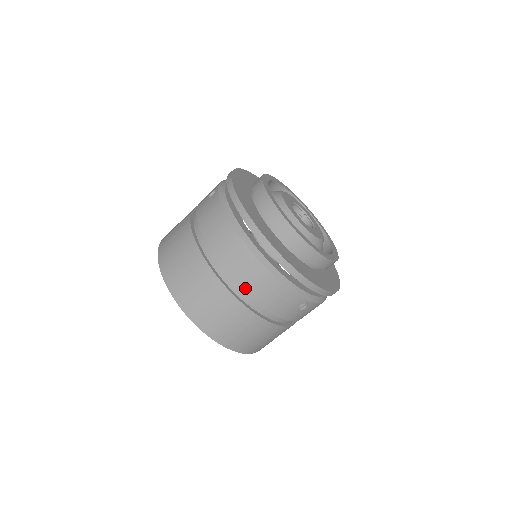
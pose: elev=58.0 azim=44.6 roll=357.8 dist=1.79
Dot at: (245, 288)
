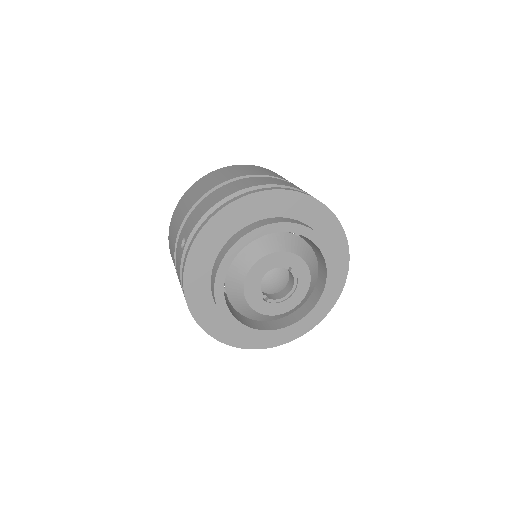
Dot at: occluded
